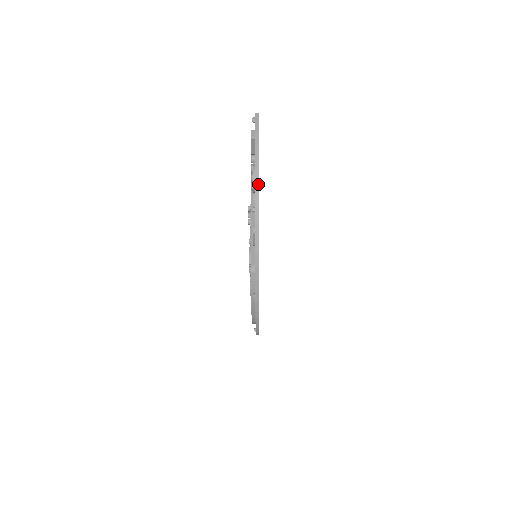
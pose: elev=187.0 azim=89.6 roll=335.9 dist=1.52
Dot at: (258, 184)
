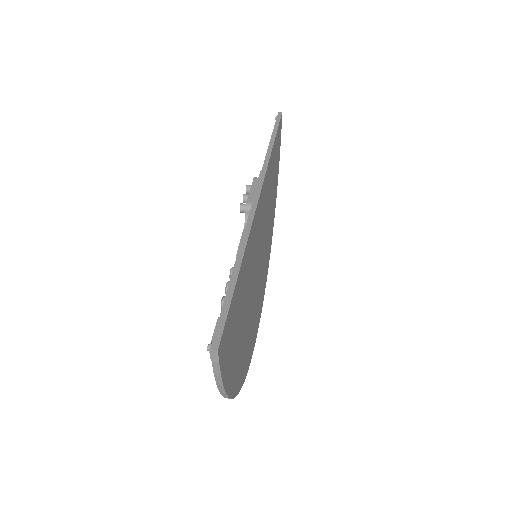
Dot at: (228, 398)
